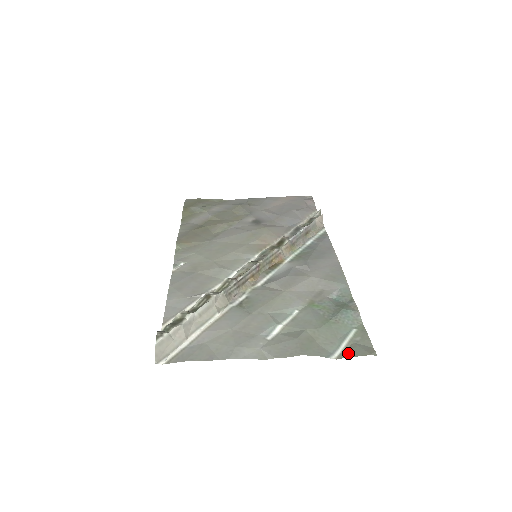
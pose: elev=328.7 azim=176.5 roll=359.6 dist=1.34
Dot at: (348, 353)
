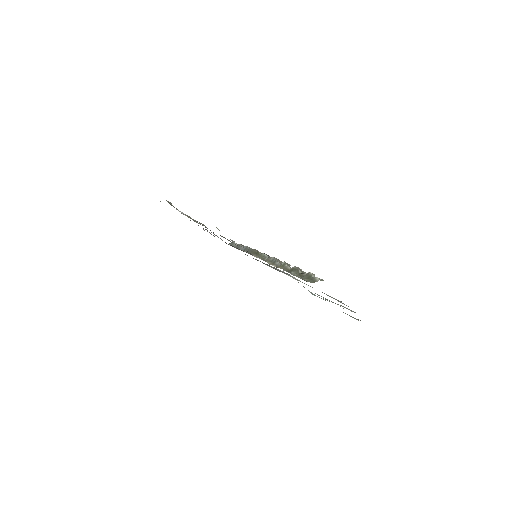
Dot at: (357, 319)
